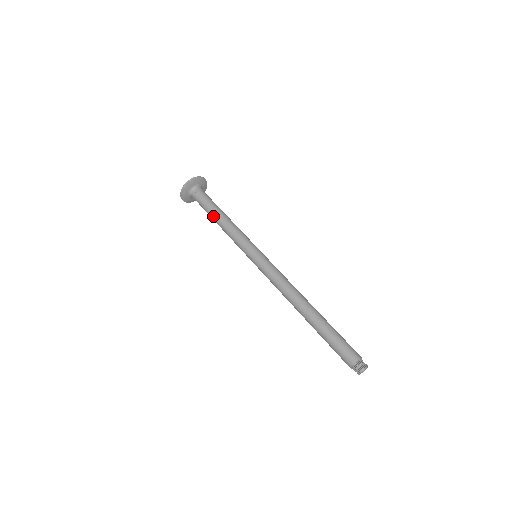
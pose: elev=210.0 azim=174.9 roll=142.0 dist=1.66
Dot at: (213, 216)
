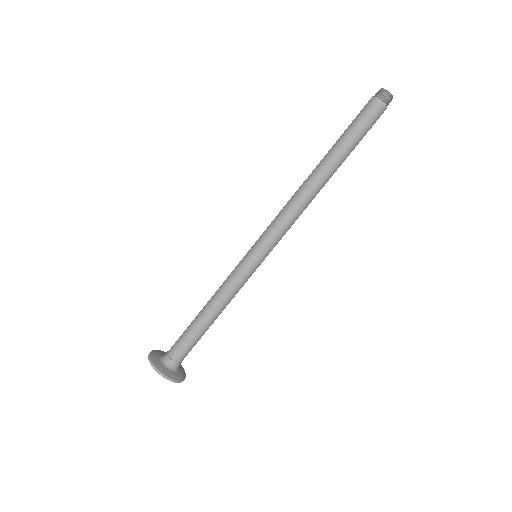
Dot at: (198, 321)
